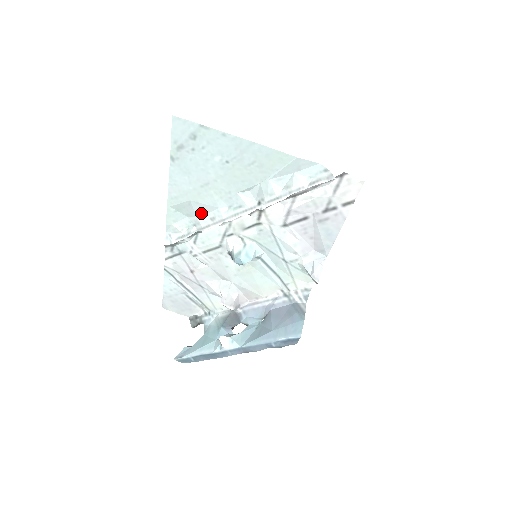
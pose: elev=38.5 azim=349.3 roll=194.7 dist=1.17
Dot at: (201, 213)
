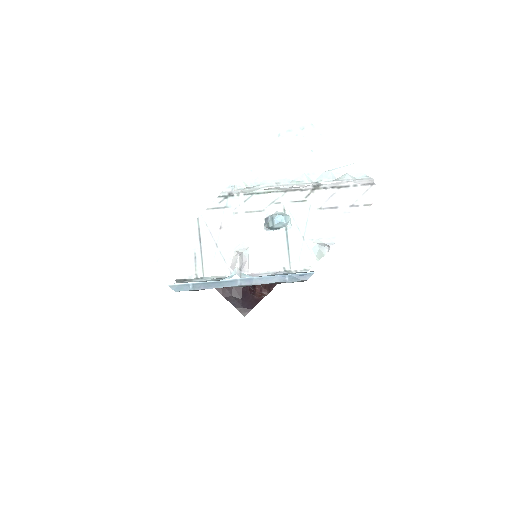
Dot at: (270, 178)
